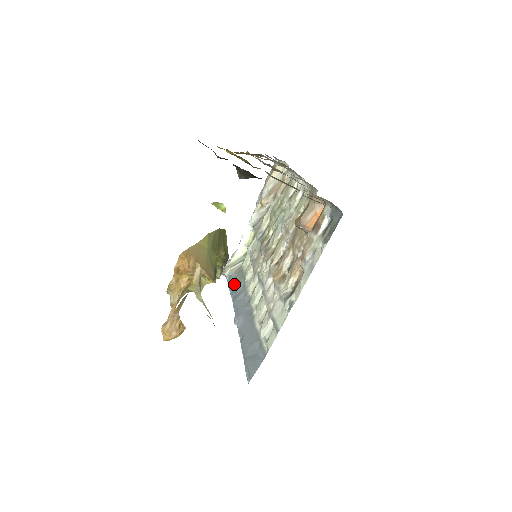
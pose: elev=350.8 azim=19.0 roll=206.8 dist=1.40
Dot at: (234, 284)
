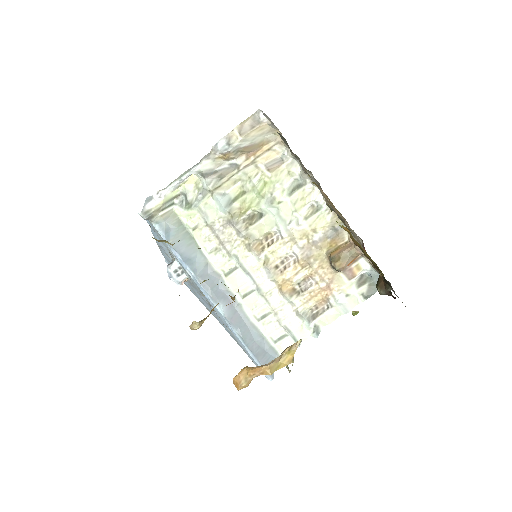
Dot at: (180, 245)
